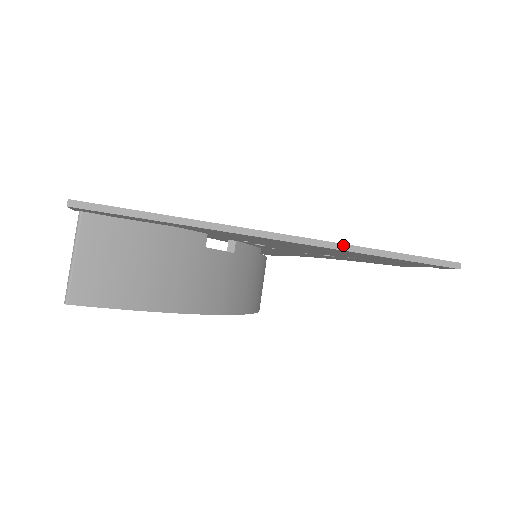
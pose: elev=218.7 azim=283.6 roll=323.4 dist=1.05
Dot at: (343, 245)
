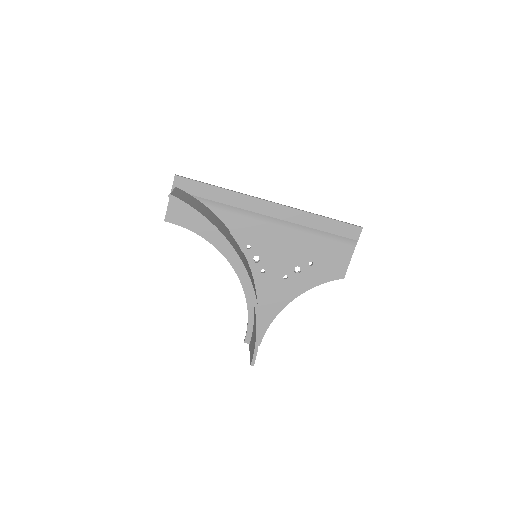
Dot at: (302, 210)
